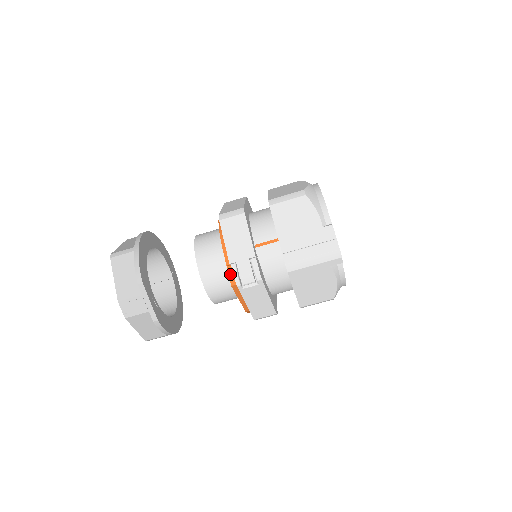
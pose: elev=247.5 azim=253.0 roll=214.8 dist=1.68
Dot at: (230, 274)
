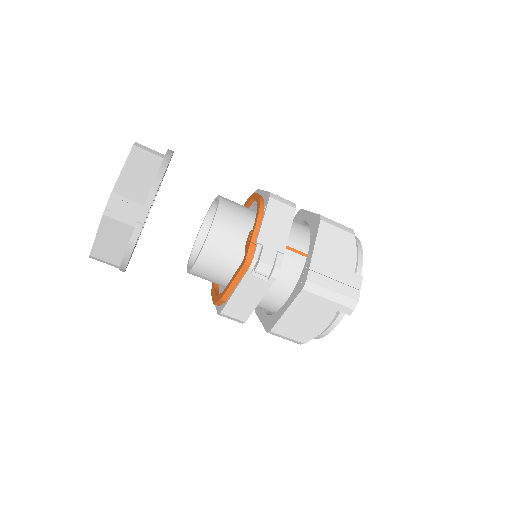
Dot at: (250, 252)
